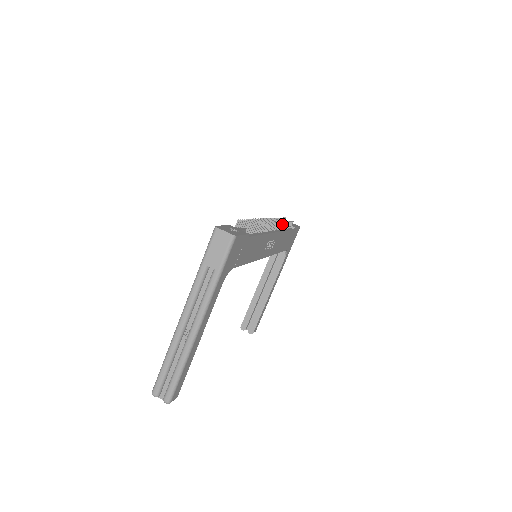
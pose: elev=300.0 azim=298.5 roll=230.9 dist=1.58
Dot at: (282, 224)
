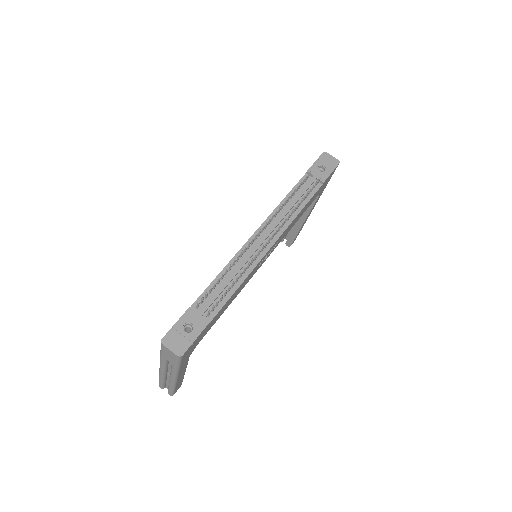
Dot at: (292, 212)
